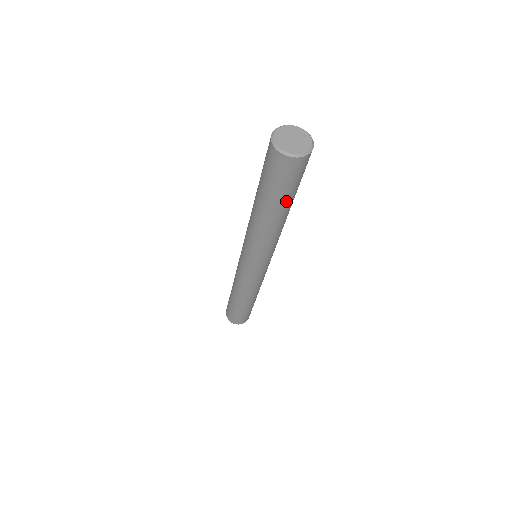
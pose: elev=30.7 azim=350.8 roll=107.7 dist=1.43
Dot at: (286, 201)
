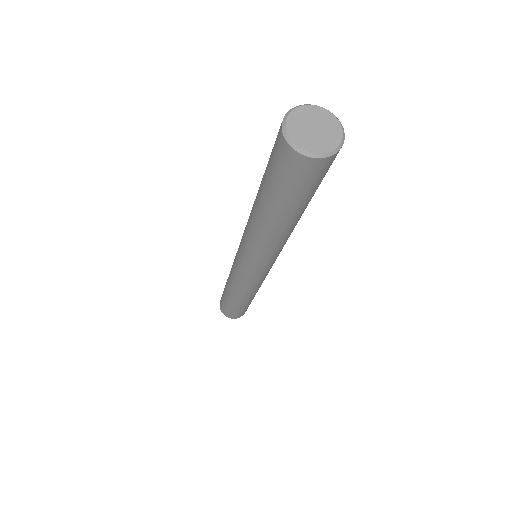
Dot at: occluded
